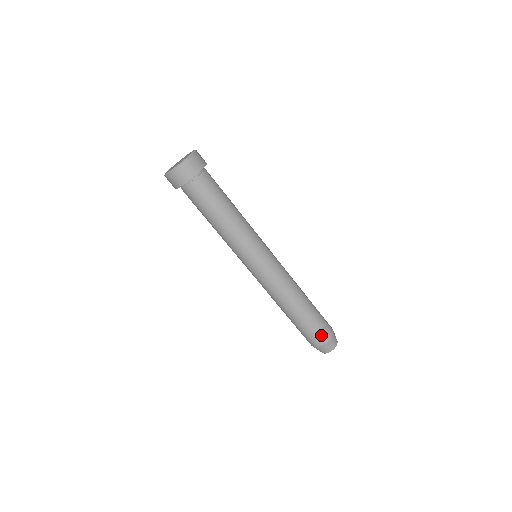
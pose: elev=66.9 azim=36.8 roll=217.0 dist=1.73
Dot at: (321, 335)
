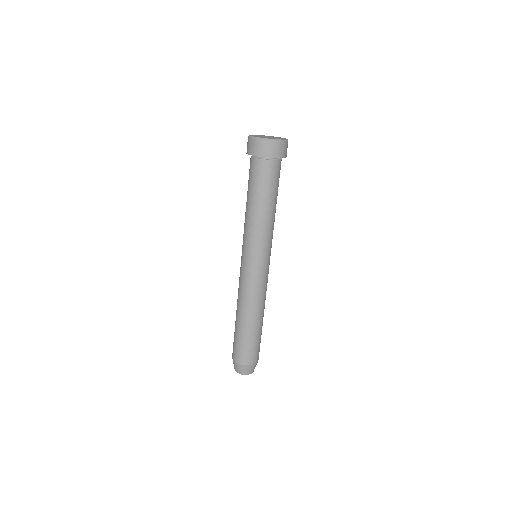
Dot at: (243, 356)
